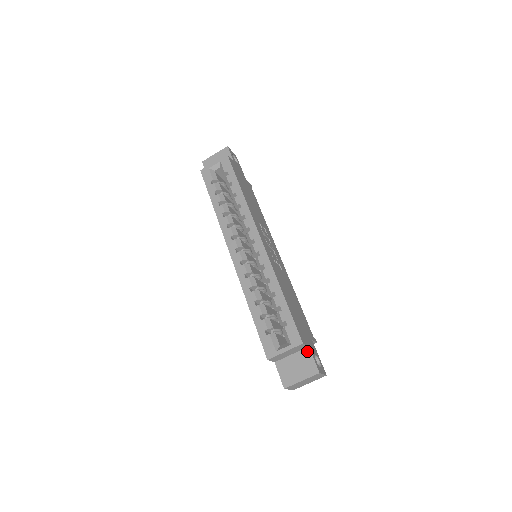
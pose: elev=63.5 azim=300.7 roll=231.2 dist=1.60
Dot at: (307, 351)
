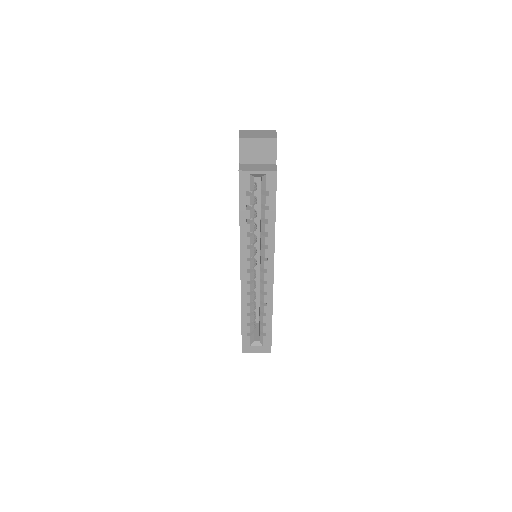
Dot at: occluded
